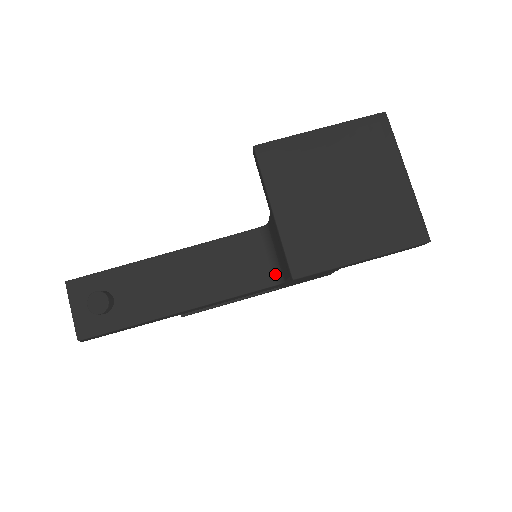
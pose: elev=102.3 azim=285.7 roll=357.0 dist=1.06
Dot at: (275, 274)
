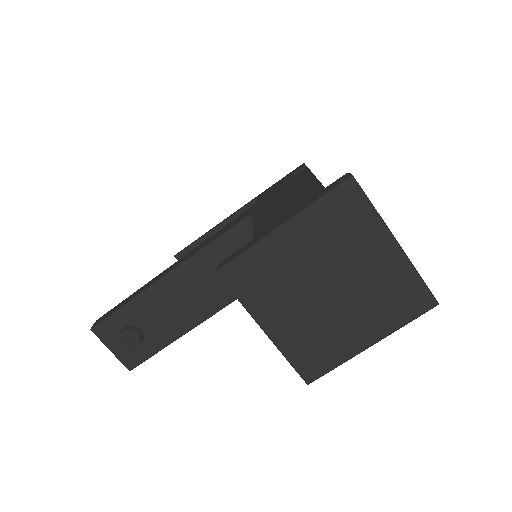
Dot at: occluded
